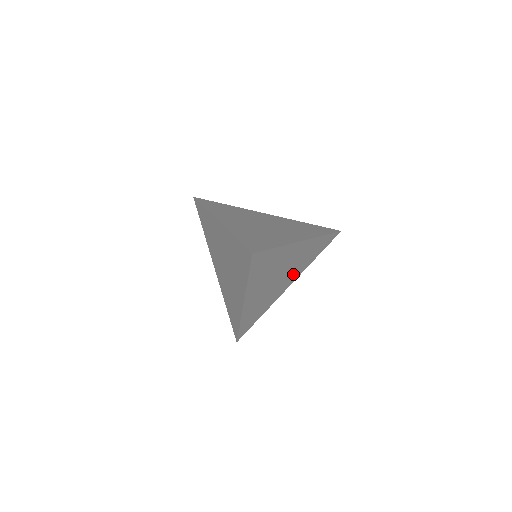
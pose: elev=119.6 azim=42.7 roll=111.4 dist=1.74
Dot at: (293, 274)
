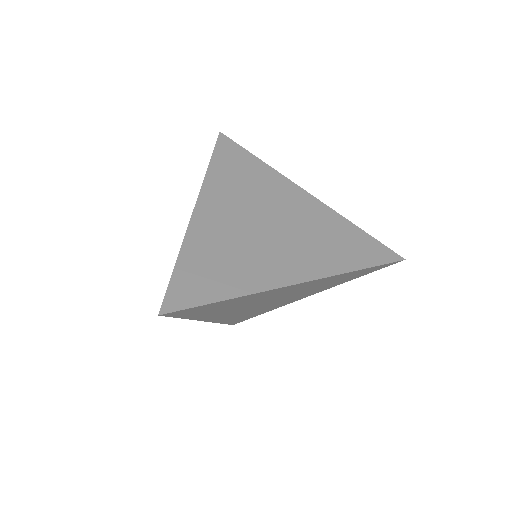
Dot at: (305, 293)
